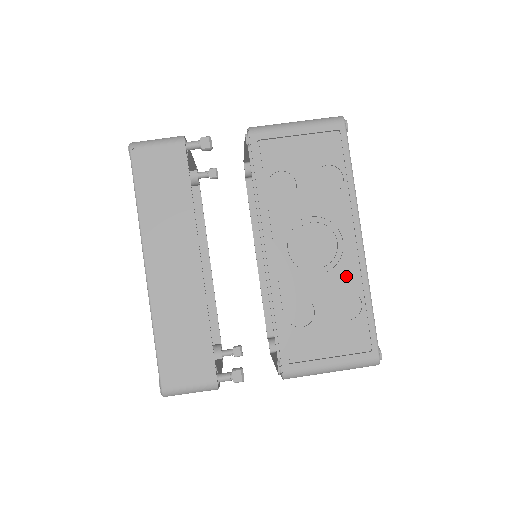
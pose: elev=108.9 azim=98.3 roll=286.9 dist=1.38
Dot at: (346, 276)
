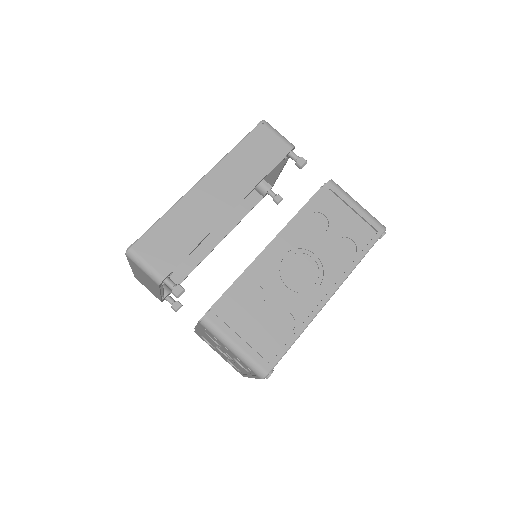
Dot at: (300, 306)
